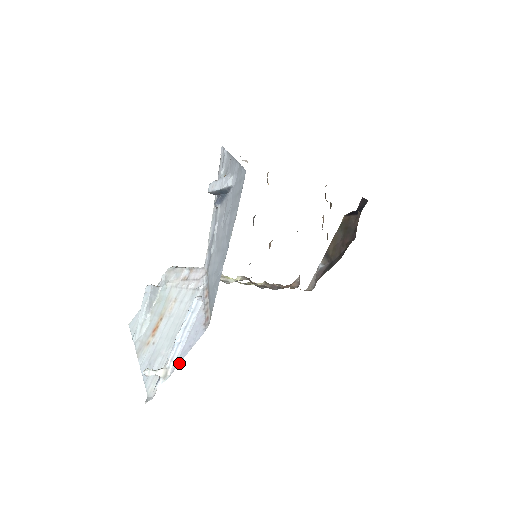
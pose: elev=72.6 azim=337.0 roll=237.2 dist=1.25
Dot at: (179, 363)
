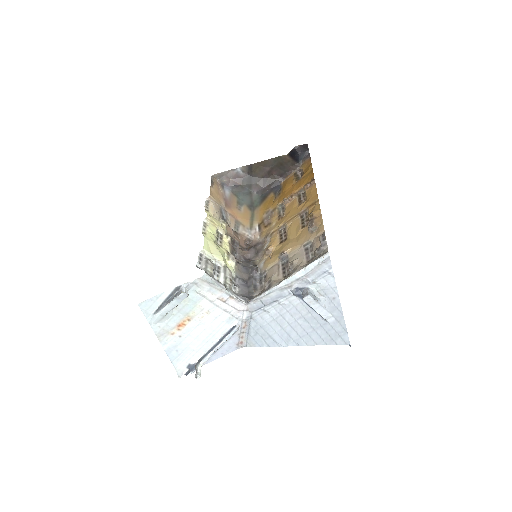
Dot at: occluded
